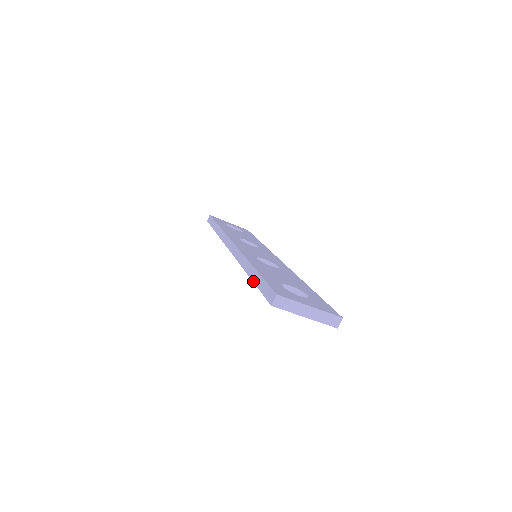
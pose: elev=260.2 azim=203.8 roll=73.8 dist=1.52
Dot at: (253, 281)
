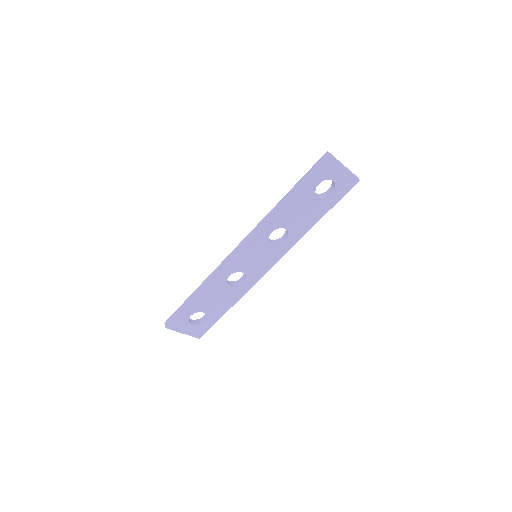
Dot at: (297, 189)
